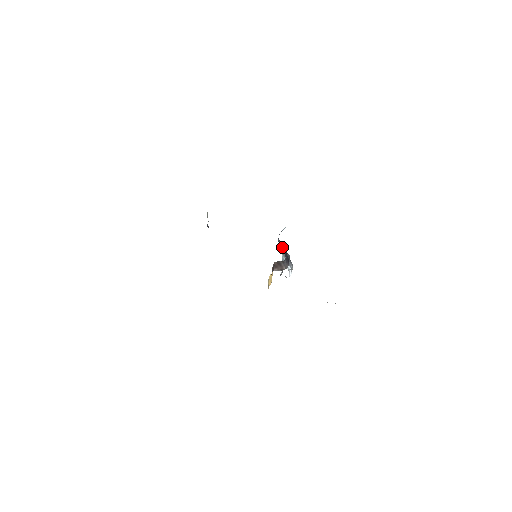
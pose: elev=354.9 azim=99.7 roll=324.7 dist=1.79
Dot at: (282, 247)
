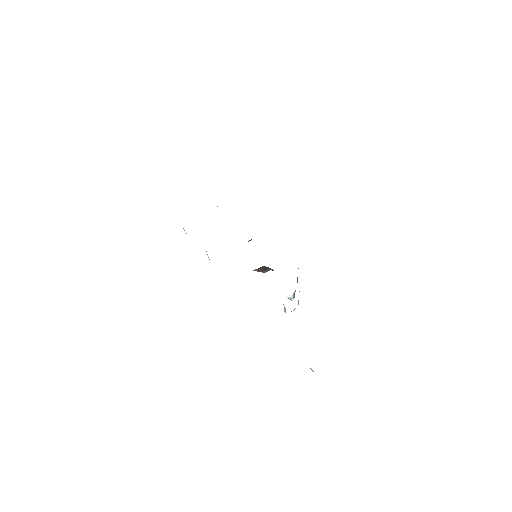
Dot at: occluded
